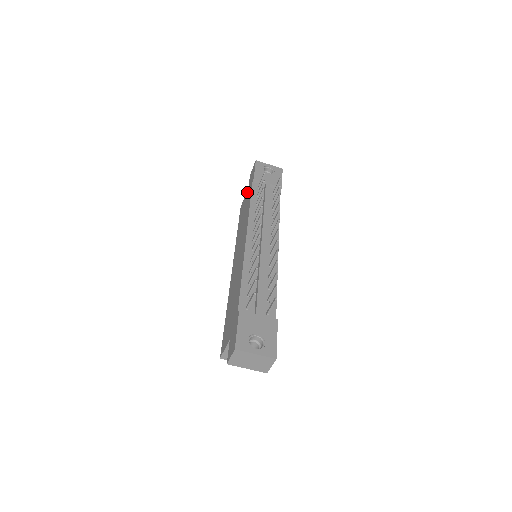
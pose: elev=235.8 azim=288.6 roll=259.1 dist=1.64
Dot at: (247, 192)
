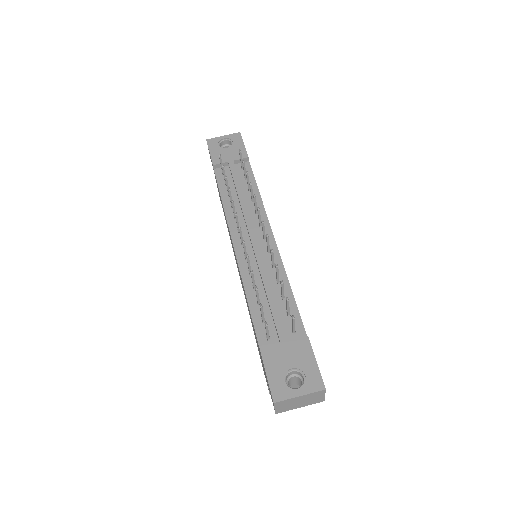
Dot at: occluded
